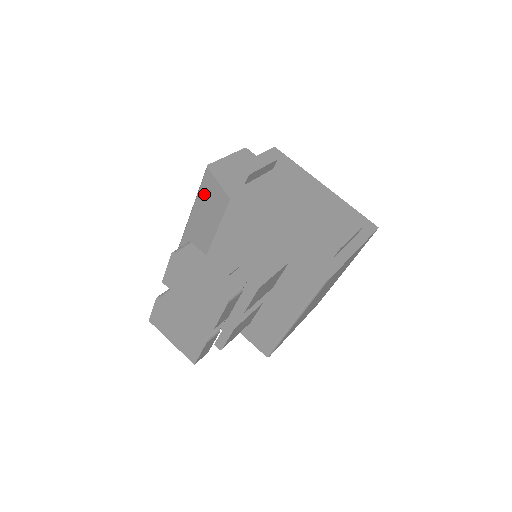
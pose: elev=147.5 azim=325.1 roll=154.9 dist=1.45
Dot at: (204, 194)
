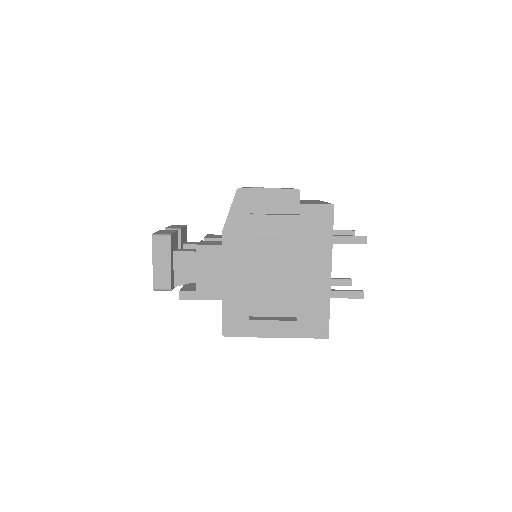
Dot at: occluded
